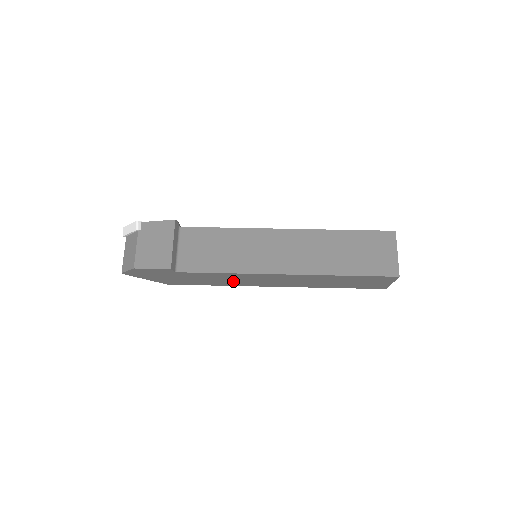
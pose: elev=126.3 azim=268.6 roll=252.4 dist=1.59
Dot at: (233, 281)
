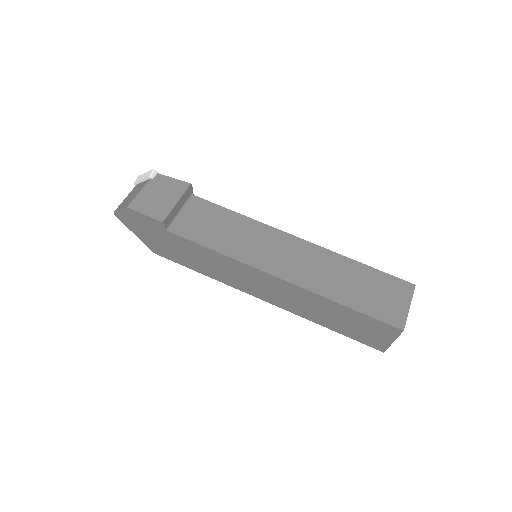
Dot at: (221, 271)
